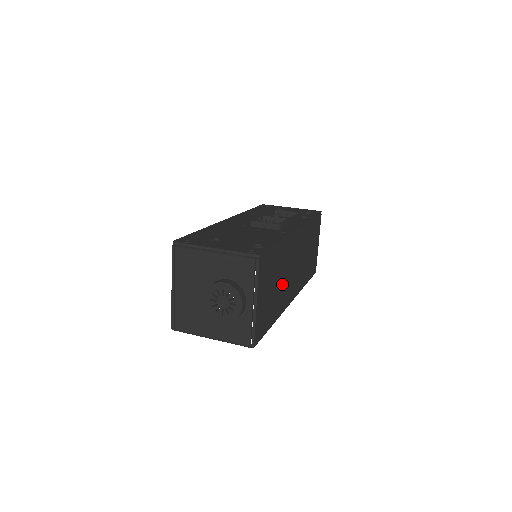
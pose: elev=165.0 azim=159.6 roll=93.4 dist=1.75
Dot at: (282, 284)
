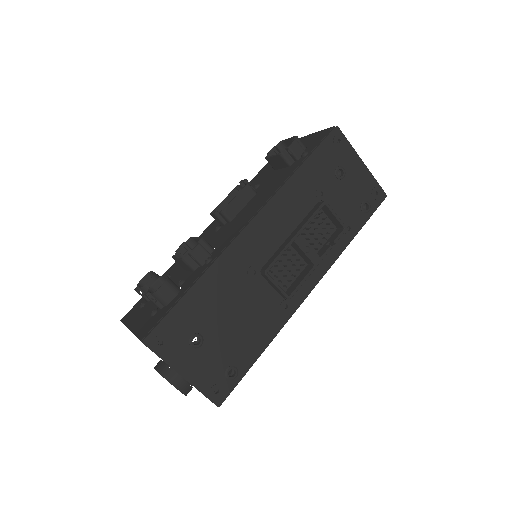
Dot at: occluded
